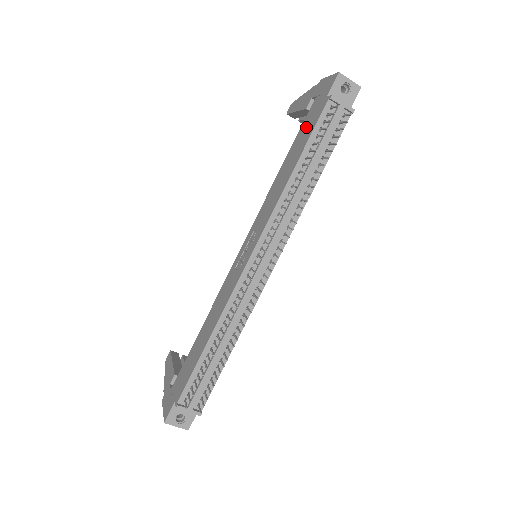
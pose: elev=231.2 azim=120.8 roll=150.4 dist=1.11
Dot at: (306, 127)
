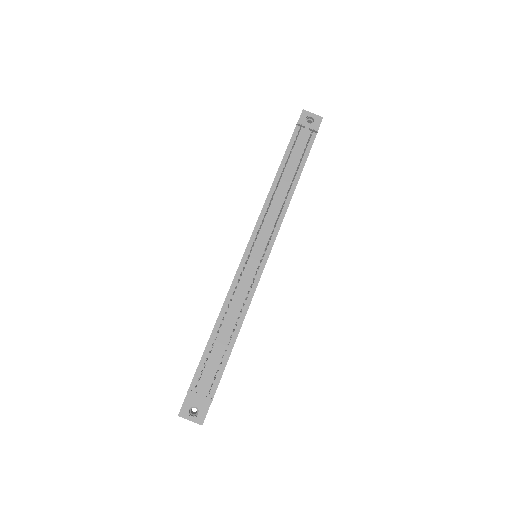
Dot at: occluded
